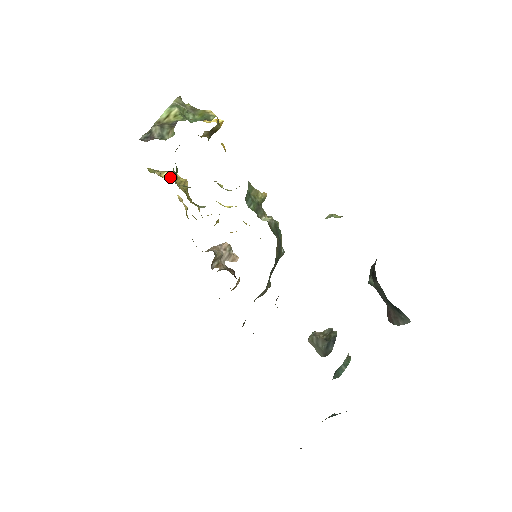
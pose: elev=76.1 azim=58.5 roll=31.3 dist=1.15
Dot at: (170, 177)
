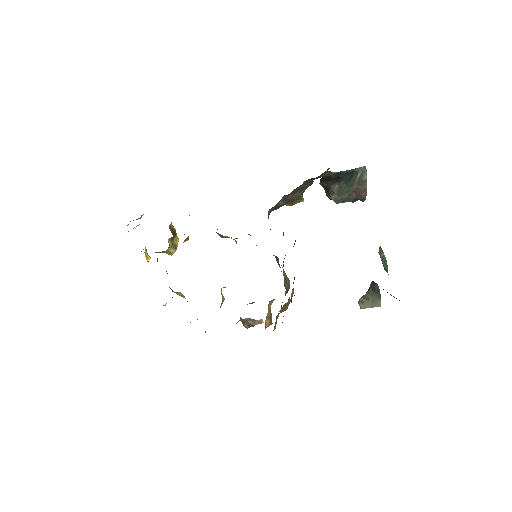
Dot at: occluded
